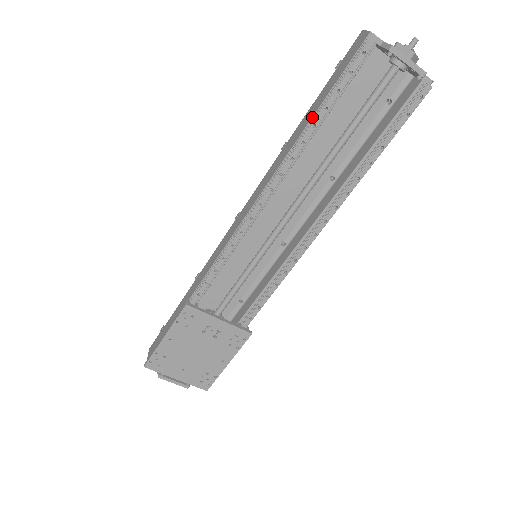
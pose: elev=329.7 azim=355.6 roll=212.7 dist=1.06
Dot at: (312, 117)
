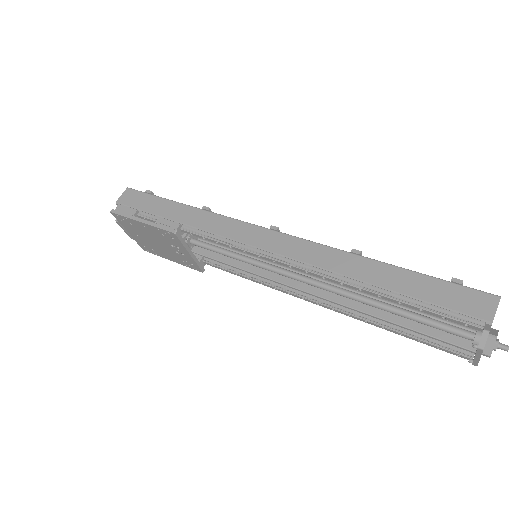
Dot at: (388, 289)
